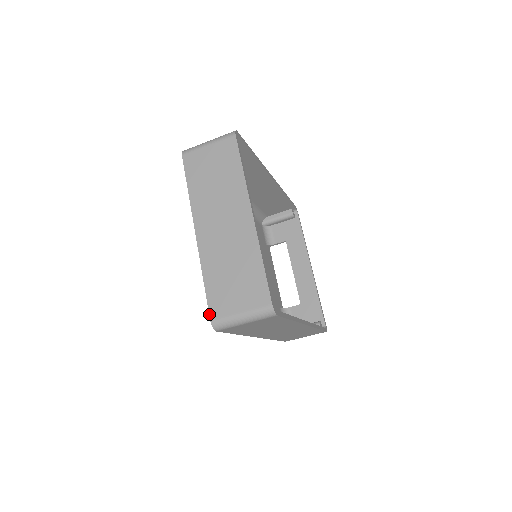
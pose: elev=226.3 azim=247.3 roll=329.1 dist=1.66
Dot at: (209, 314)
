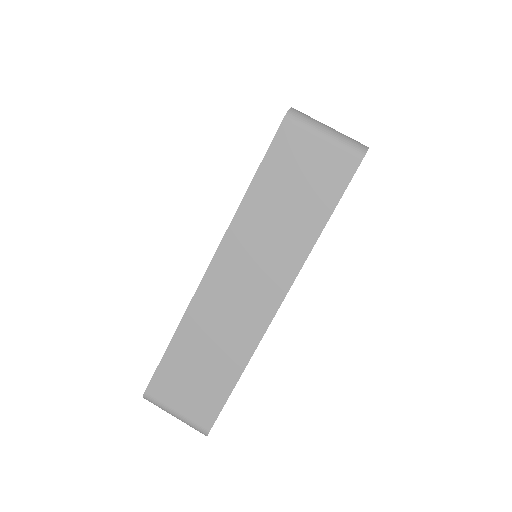
Dot at: occluded
